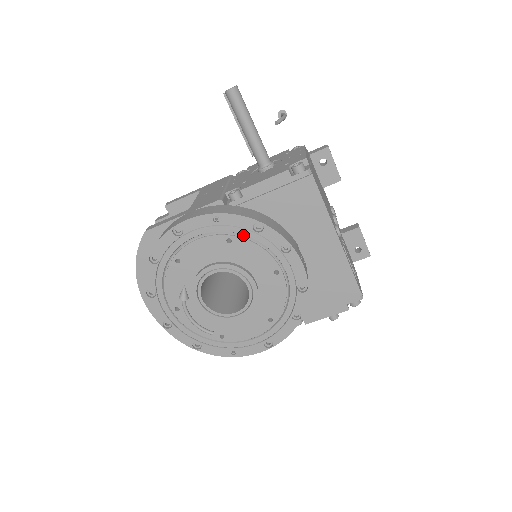
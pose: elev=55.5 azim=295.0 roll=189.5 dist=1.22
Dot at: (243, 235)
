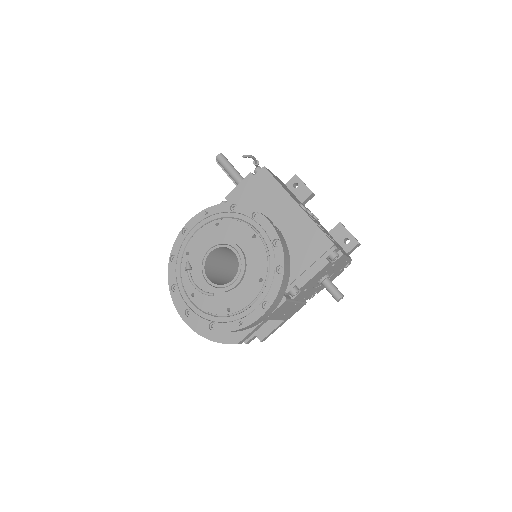
Dot at: (226, 218)
